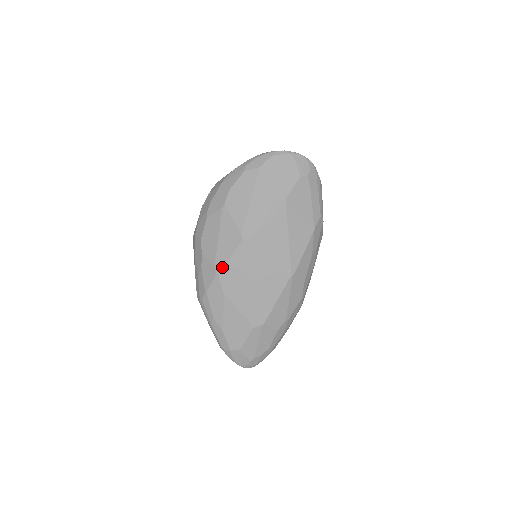
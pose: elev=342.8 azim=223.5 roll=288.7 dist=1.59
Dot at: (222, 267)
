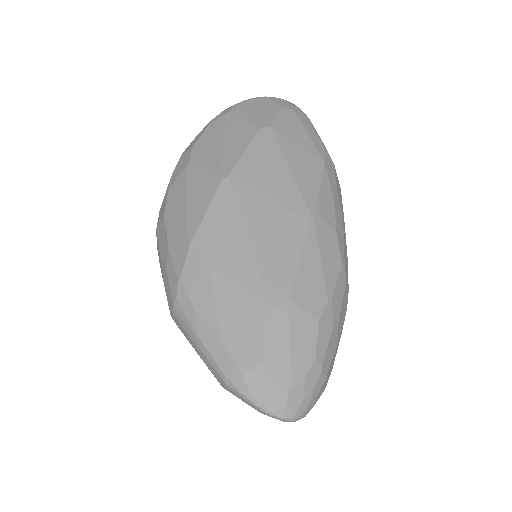
Dot at: (198, 225)
